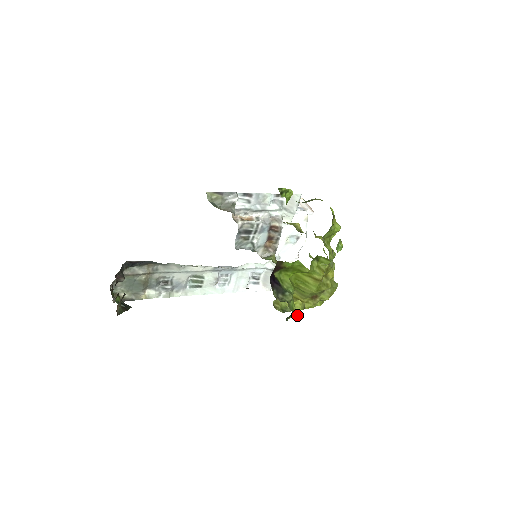
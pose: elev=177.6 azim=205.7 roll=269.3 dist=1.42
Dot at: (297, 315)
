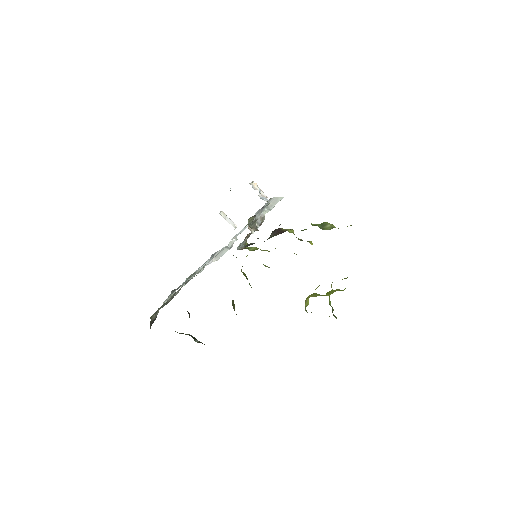
Dot at: occluded
